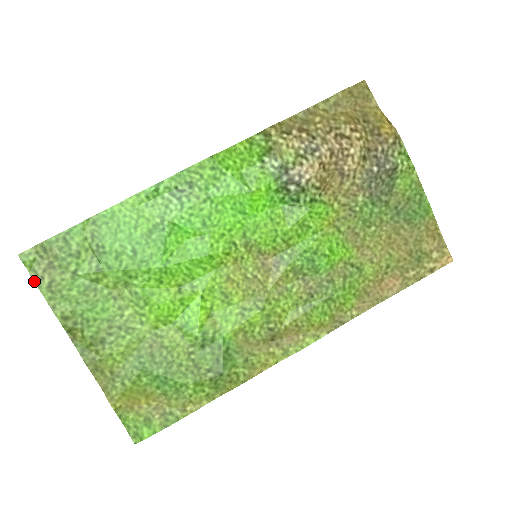
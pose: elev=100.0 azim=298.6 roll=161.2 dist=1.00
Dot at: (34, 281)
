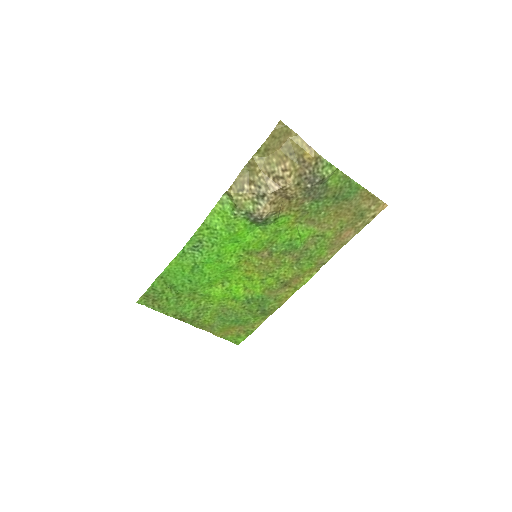
Dot at: occluded
